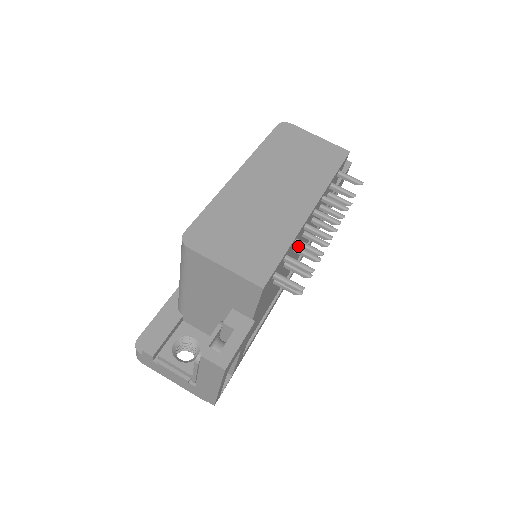
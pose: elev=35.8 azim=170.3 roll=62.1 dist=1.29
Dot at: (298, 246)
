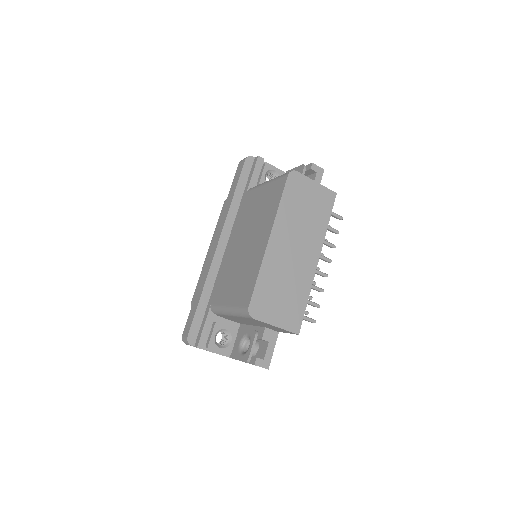
Dot at: occluded
